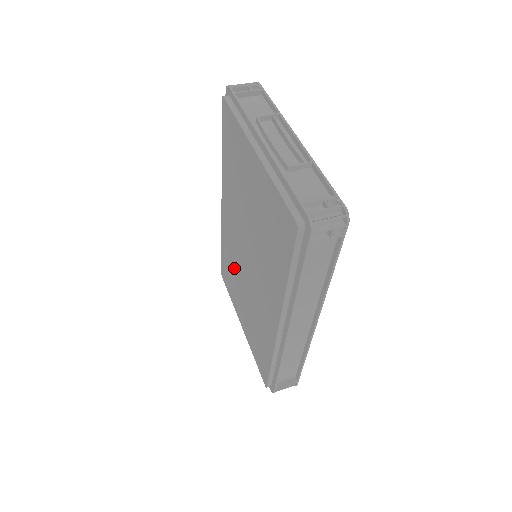
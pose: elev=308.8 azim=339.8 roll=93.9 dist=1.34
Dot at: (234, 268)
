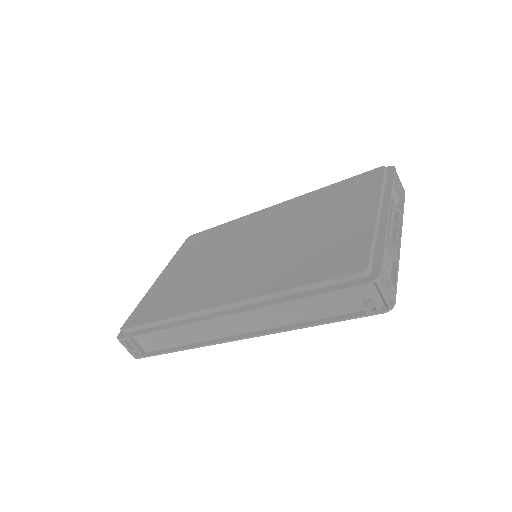
Dot at: (219, 243)
